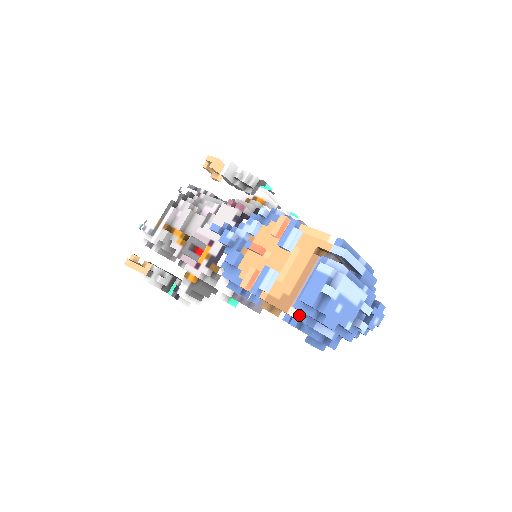
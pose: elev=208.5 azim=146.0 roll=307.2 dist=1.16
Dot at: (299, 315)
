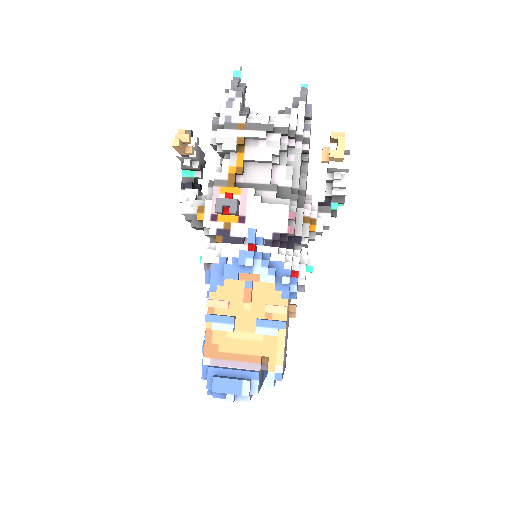
Dot at: (206, 370)
